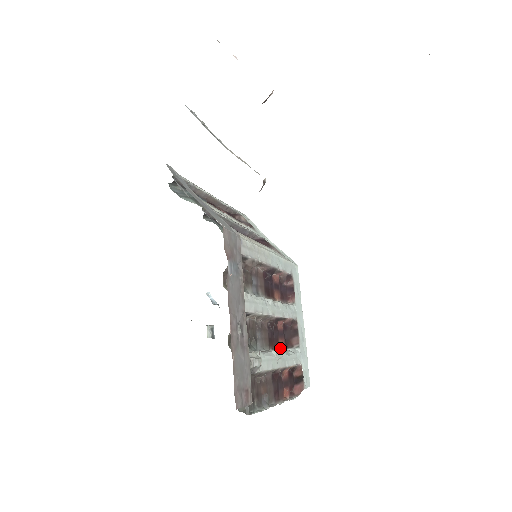
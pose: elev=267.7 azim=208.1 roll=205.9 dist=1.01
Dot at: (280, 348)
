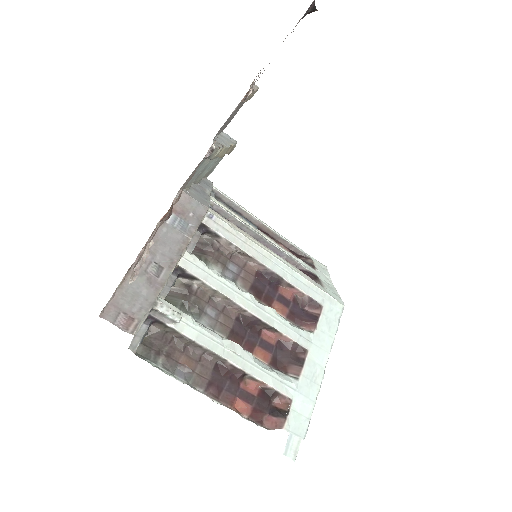
Dot at: (255, 356)
